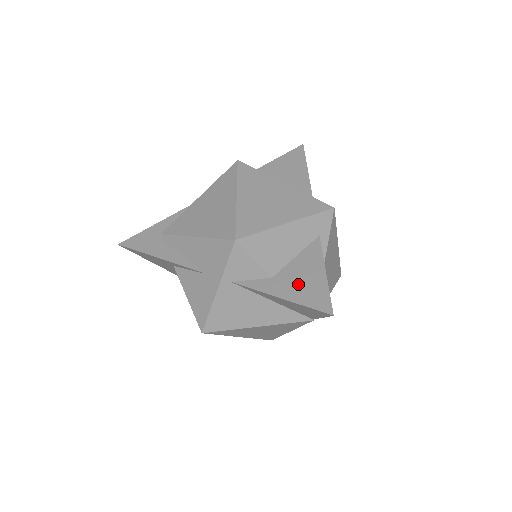
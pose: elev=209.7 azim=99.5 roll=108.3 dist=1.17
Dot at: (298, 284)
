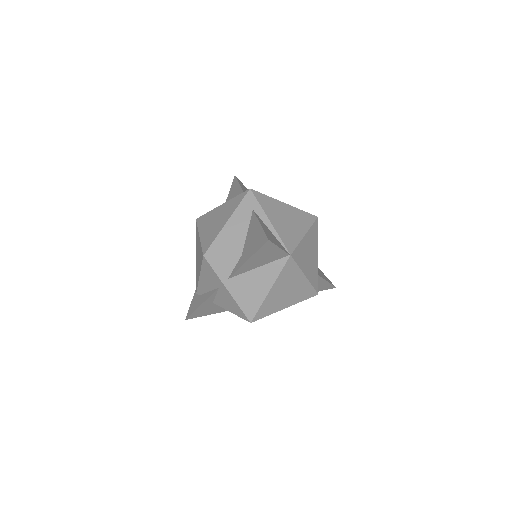
Dot at: (251, 244)
